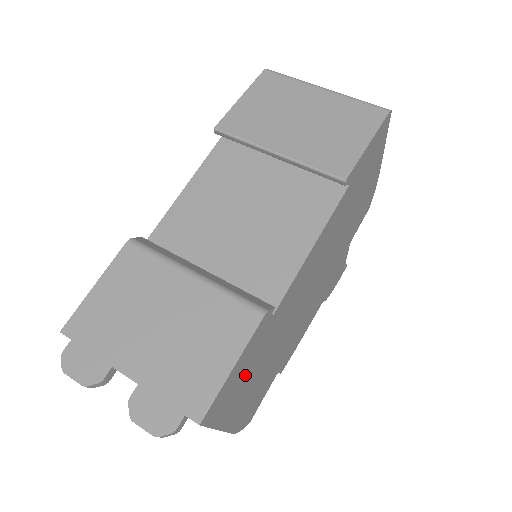
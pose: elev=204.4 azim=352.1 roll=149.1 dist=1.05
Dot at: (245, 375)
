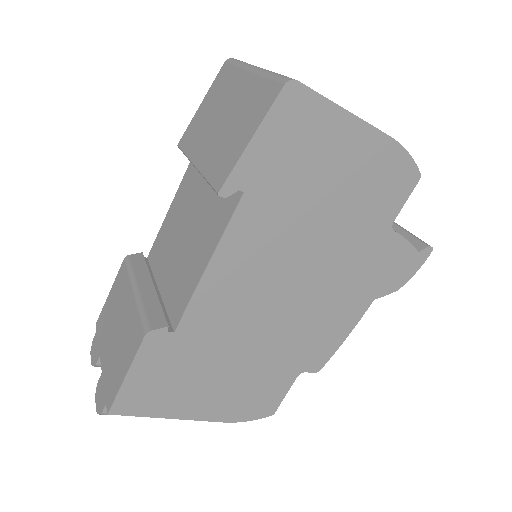
Dot at: (175, 379)
